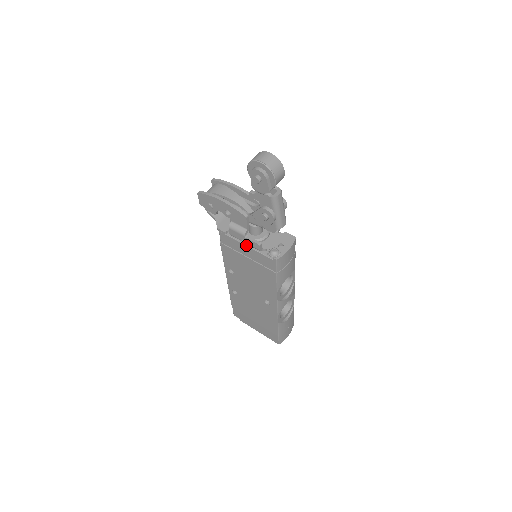
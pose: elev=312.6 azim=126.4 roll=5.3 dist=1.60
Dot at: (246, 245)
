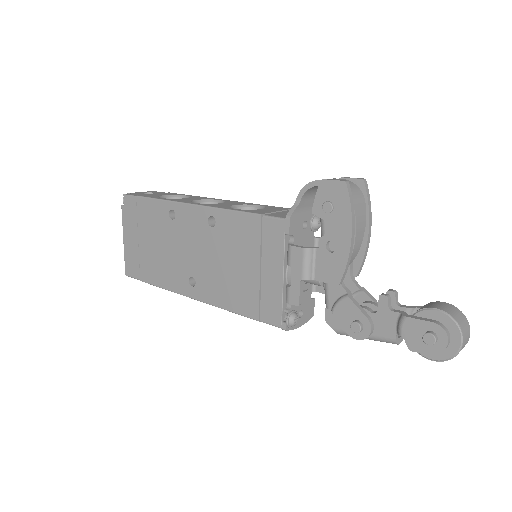
Dot at: (284, 275)
